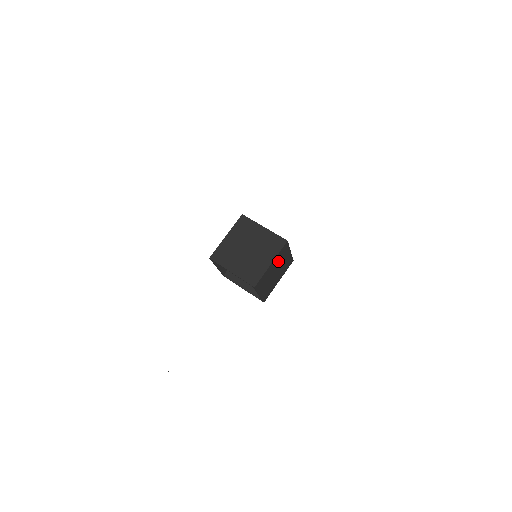
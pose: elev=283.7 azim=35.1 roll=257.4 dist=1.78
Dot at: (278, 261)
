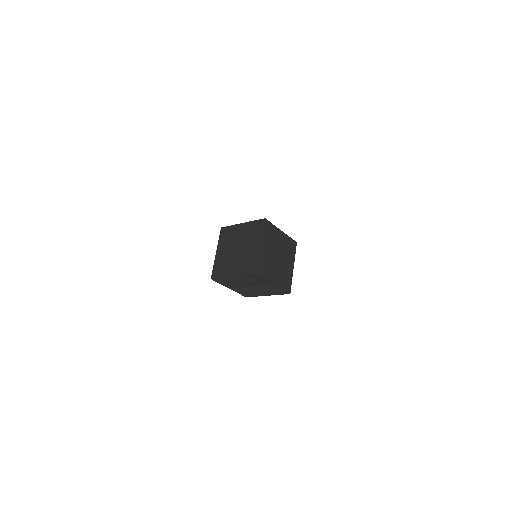
Dot at: (270, 243)
